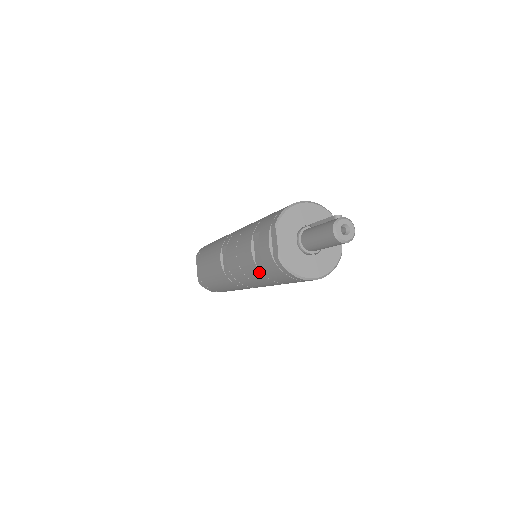
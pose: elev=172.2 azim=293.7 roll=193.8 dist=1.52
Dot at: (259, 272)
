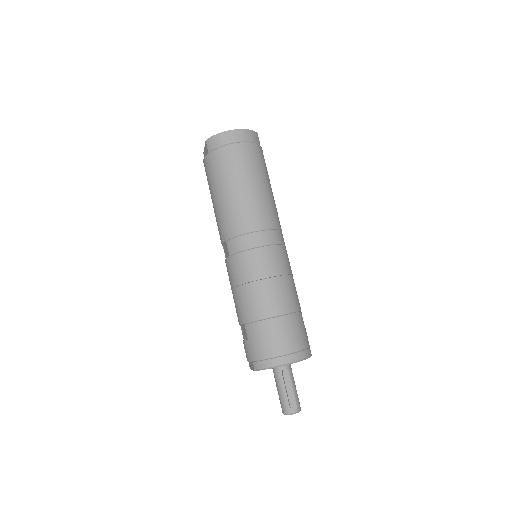
Dot at: occluded
